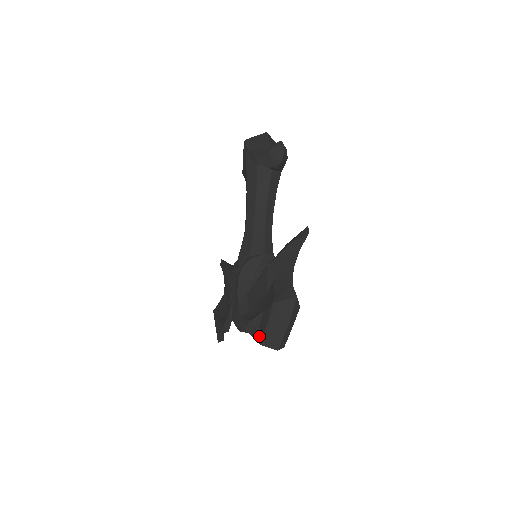
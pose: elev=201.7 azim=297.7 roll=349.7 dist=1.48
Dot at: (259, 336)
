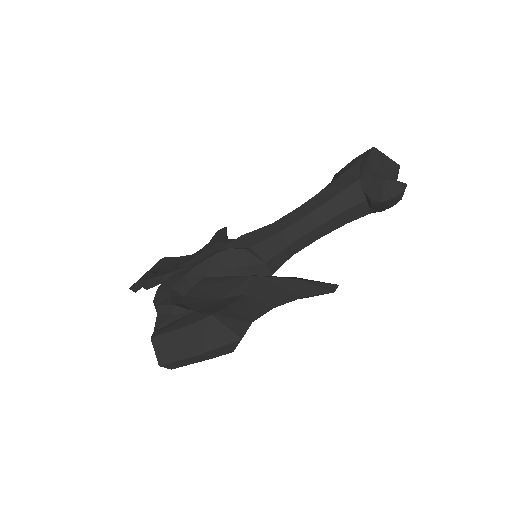
Dot at: (161, 329)
